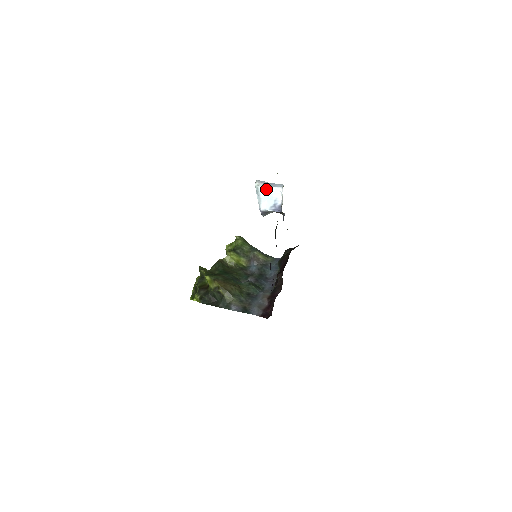
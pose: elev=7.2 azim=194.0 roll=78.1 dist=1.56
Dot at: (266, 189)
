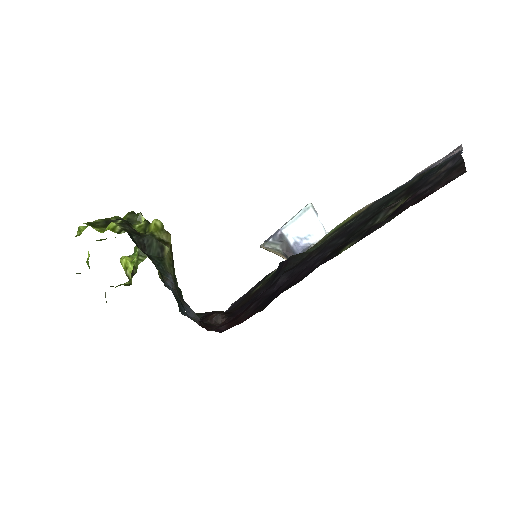
Dot at: (313, 218)
